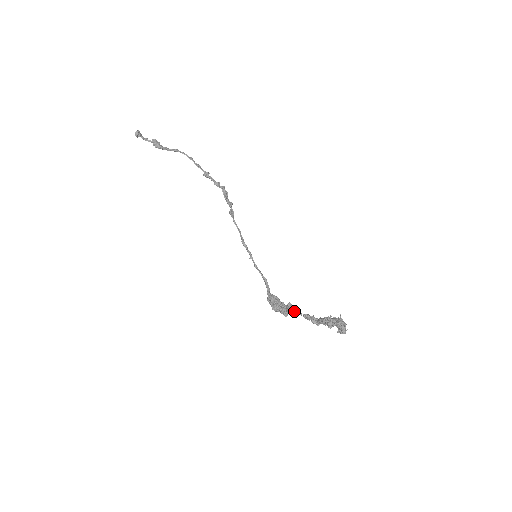
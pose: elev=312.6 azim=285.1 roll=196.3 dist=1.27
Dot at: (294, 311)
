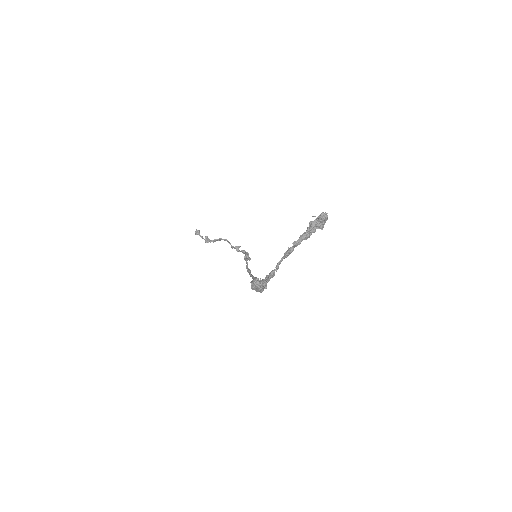
Dot at: (276, 267)
